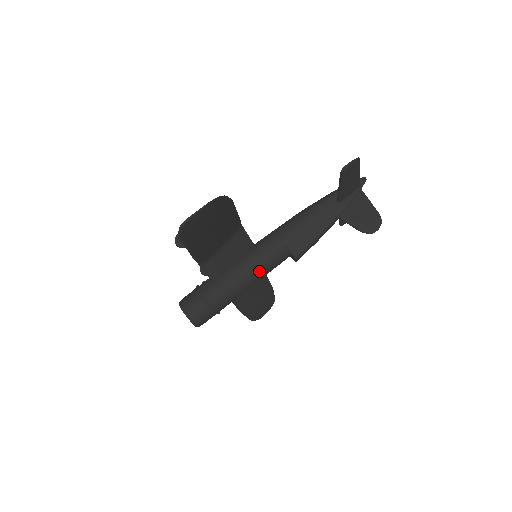
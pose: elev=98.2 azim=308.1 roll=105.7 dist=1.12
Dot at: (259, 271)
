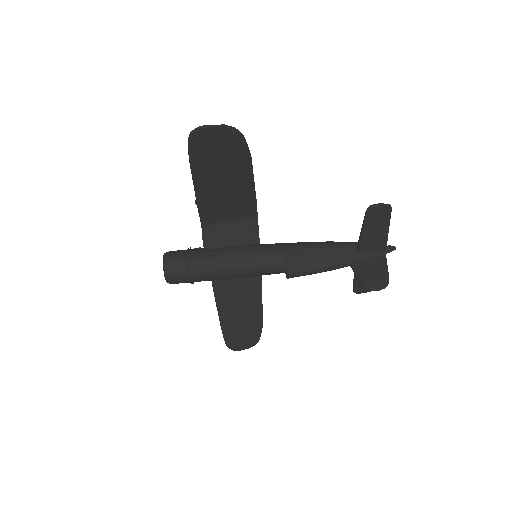
Dot at: (249, 264)
